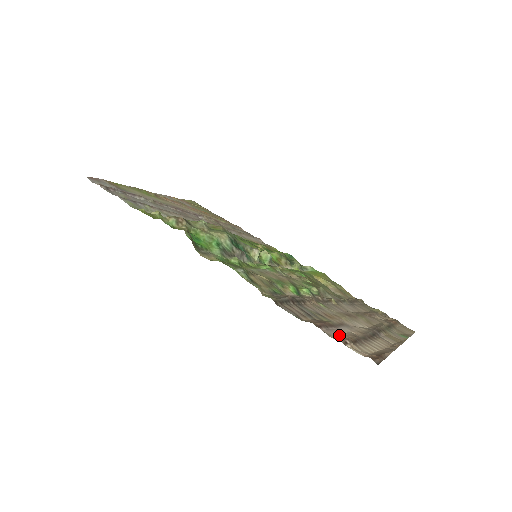
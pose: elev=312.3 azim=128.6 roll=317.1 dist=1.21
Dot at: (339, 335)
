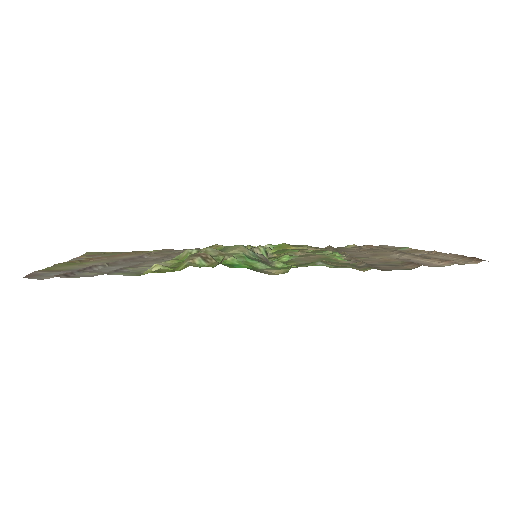
Dot at: (434, 263)
